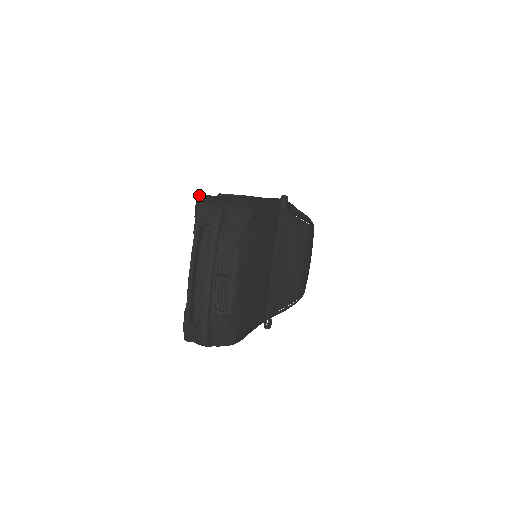
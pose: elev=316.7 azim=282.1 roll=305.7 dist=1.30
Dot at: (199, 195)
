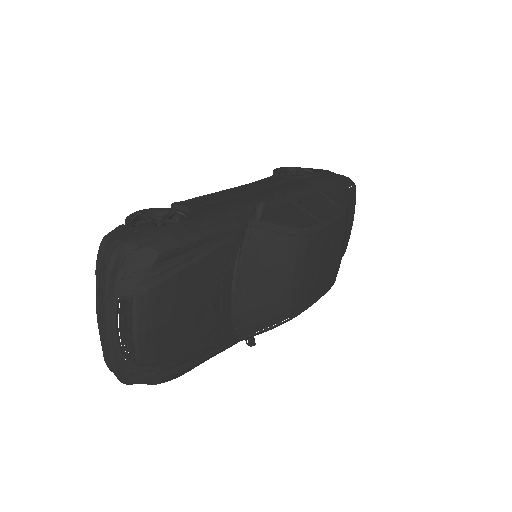
Dot at: (137, 212)
